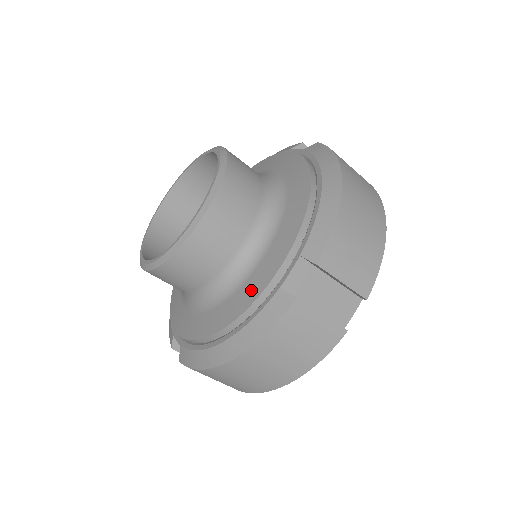
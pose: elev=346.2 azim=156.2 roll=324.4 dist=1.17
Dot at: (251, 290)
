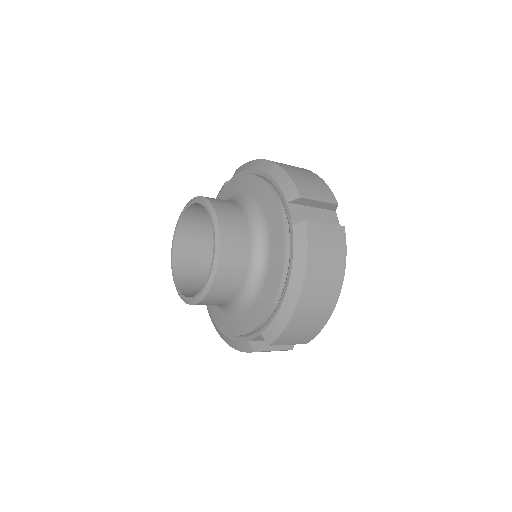
Dot at: (278, 244)
